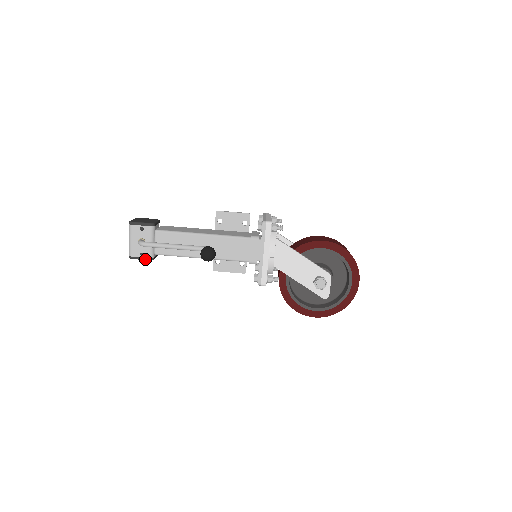
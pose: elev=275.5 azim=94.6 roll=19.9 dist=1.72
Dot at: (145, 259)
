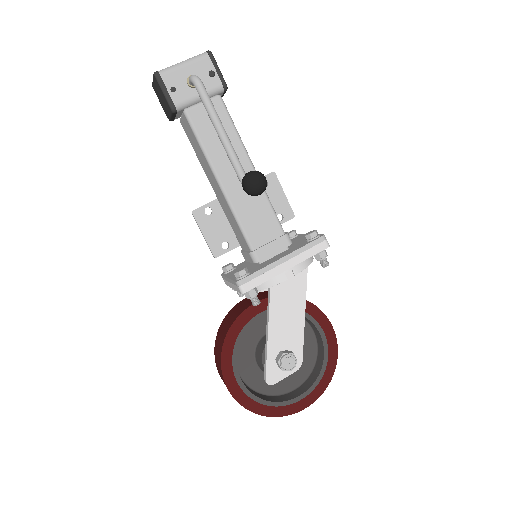
Dot at: (168, 98)
